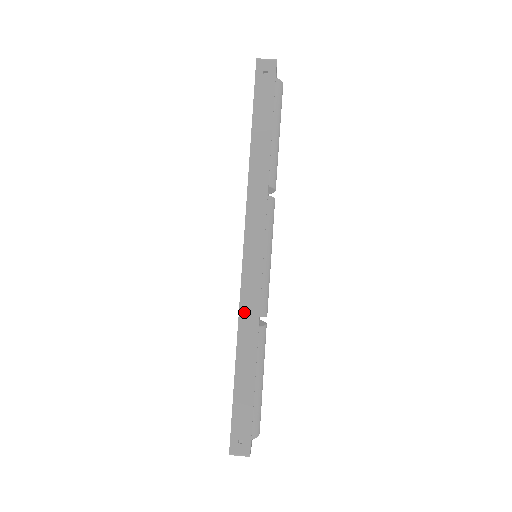
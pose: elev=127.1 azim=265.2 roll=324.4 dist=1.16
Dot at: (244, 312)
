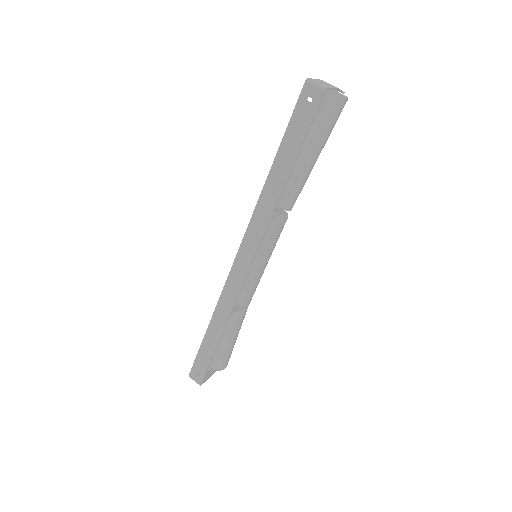
Dot at: (223, 299)
